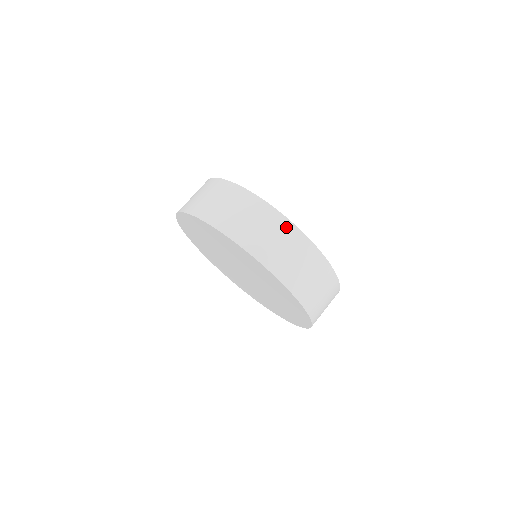
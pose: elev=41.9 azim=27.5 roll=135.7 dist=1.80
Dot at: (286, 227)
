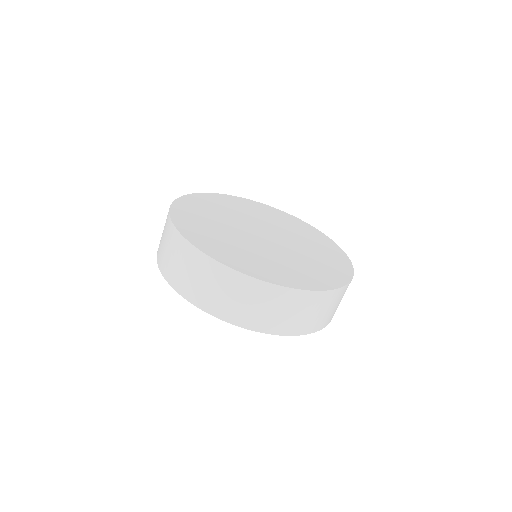
Dot at: (201, 261)
